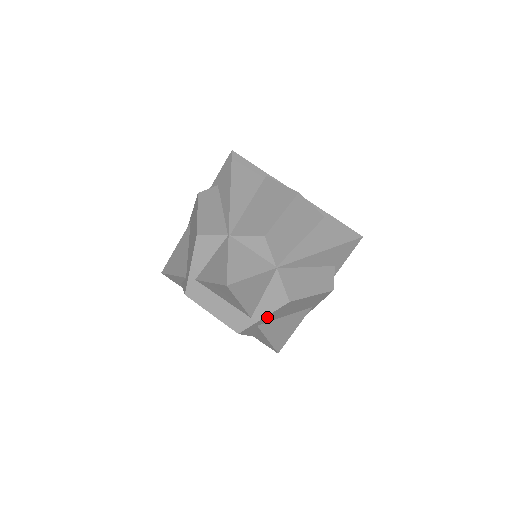
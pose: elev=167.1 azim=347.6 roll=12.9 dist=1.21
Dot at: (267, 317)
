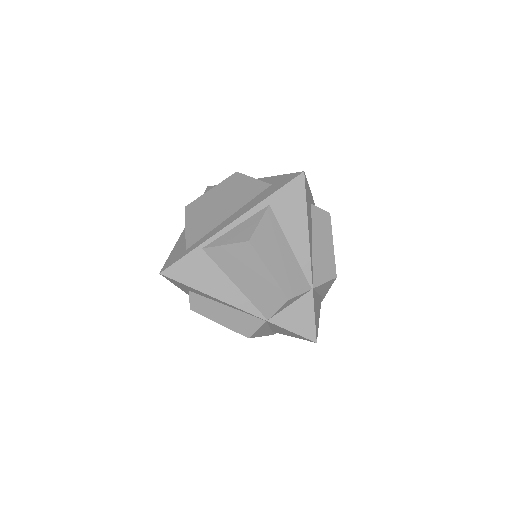
Dot at: occluded
